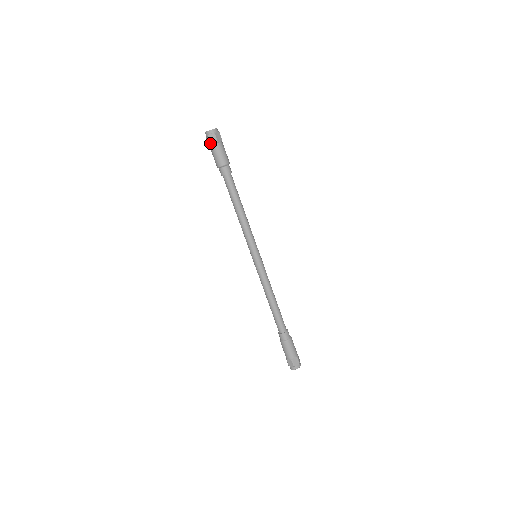
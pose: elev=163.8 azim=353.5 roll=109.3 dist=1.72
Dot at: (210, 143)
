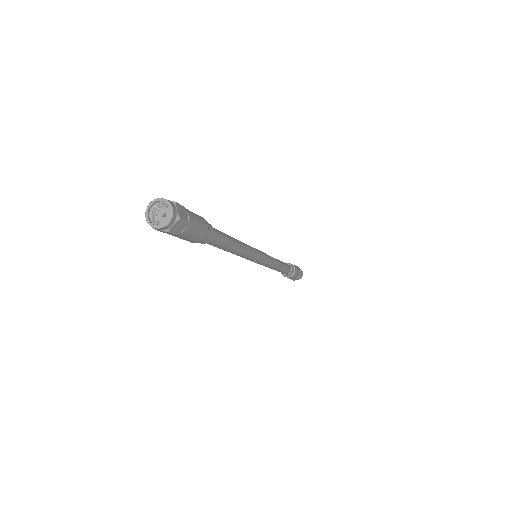
Dot at: (175, 235)
